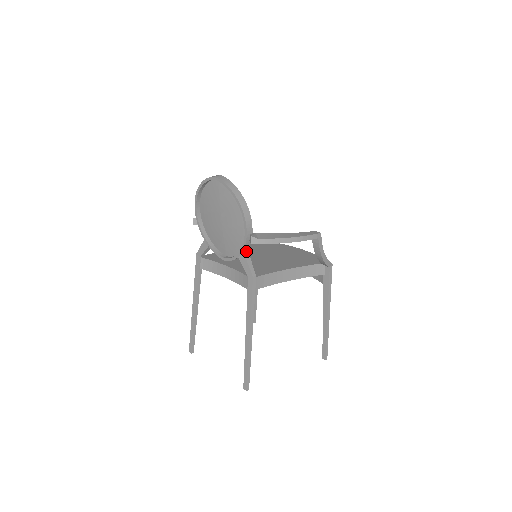
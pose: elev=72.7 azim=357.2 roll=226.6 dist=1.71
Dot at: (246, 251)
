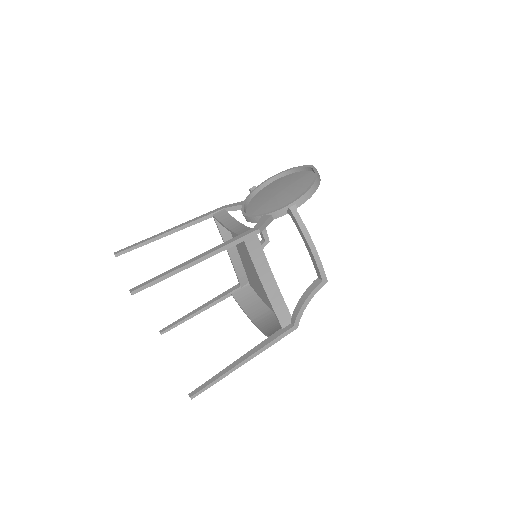
Dot at: (272, 219)
